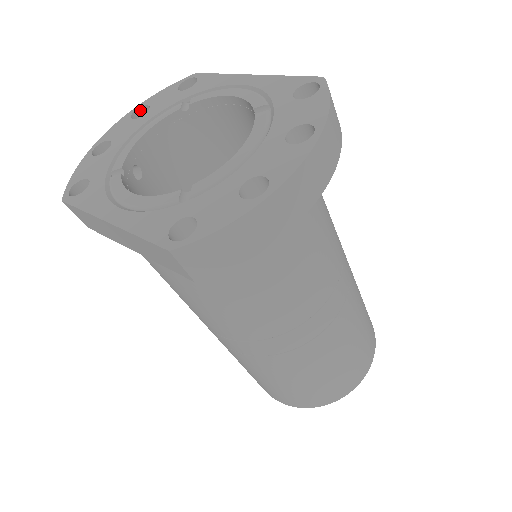
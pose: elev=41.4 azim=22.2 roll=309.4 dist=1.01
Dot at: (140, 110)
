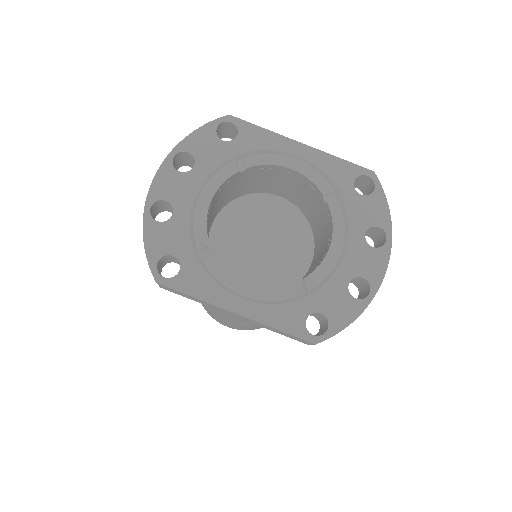
Dot at: (177, 155)
